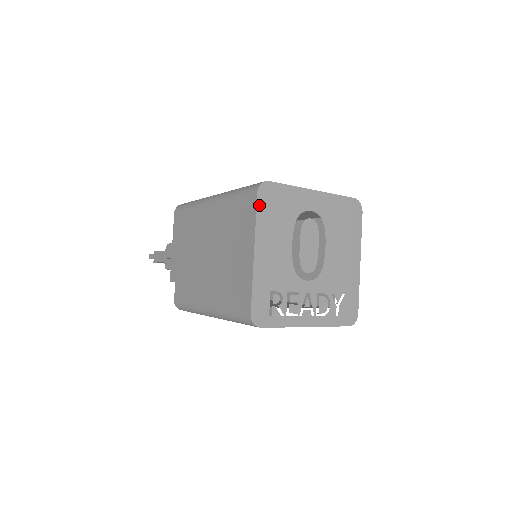
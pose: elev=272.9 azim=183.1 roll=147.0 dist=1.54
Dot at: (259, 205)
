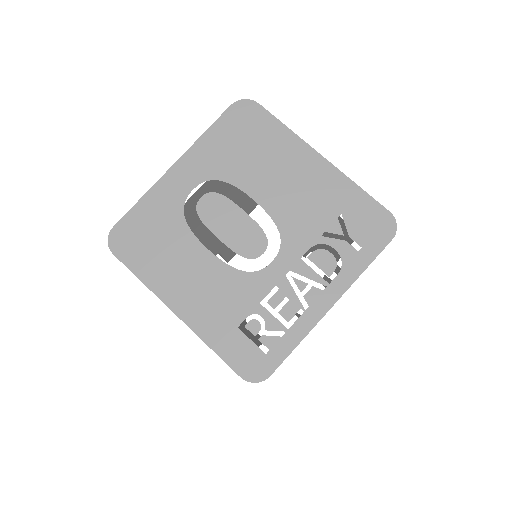
Dot at: (128, 263)
